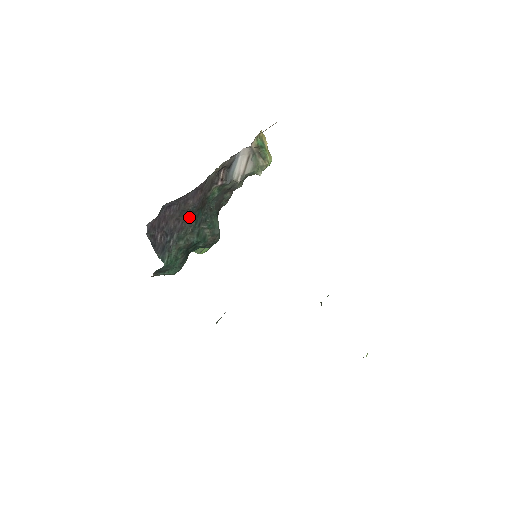
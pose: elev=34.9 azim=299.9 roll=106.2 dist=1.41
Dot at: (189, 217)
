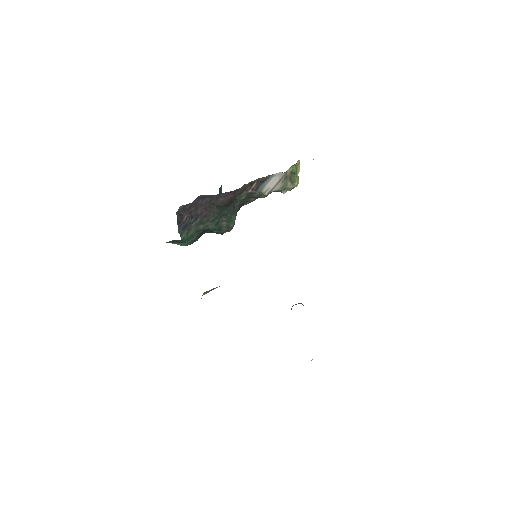
Dot at: (215, 209)
